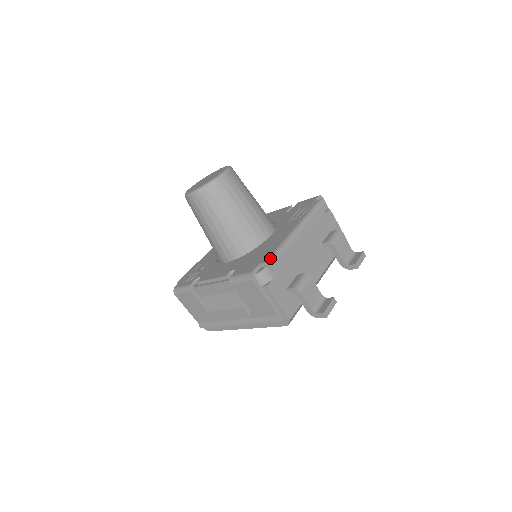
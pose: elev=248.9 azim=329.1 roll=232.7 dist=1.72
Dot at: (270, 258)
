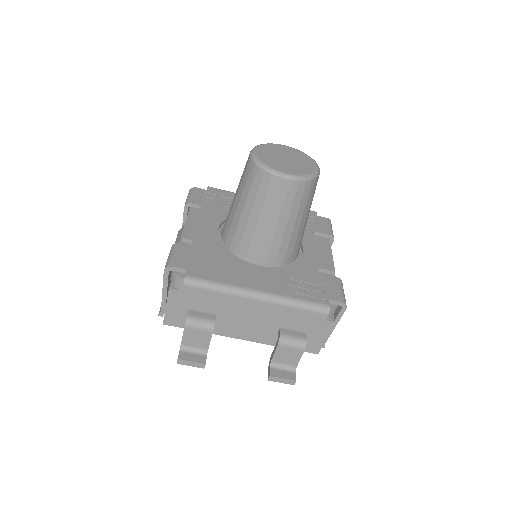
Dot at: (194, 279)
